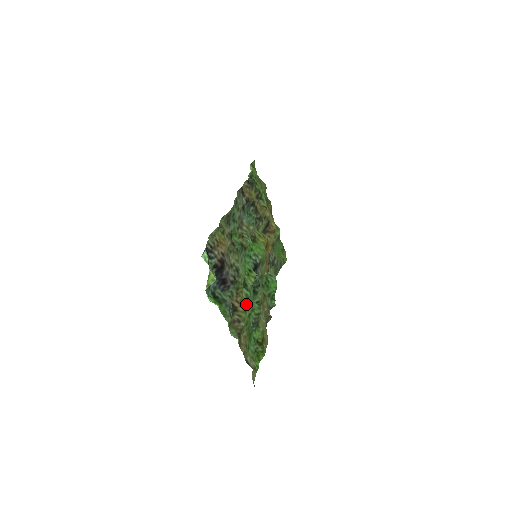
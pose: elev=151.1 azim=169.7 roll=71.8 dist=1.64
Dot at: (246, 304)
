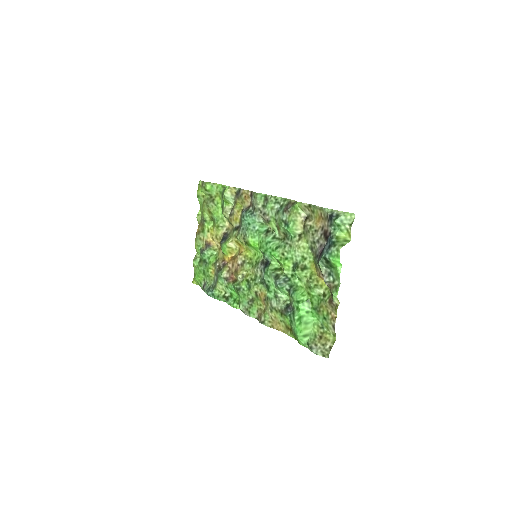
Dot at: (307, 283)
